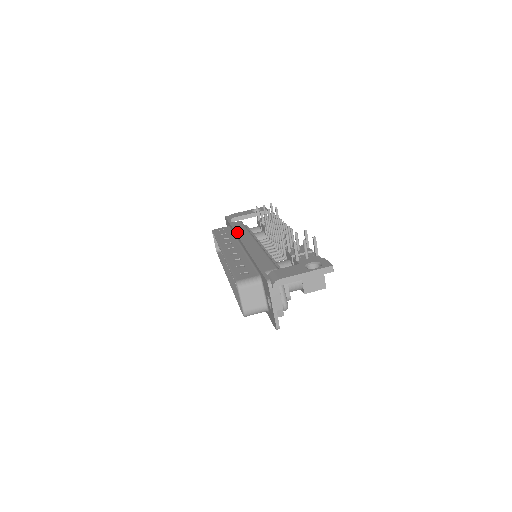
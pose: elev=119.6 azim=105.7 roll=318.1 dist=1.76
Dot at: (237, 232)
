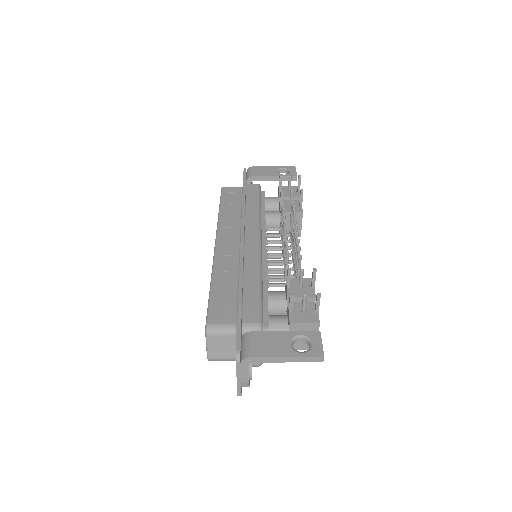
Dot at: (243, 214)
